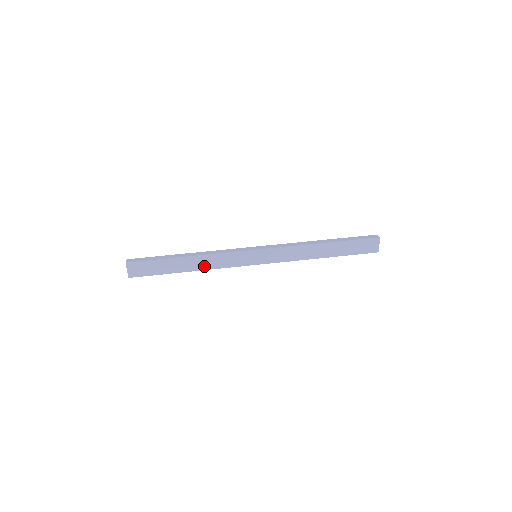
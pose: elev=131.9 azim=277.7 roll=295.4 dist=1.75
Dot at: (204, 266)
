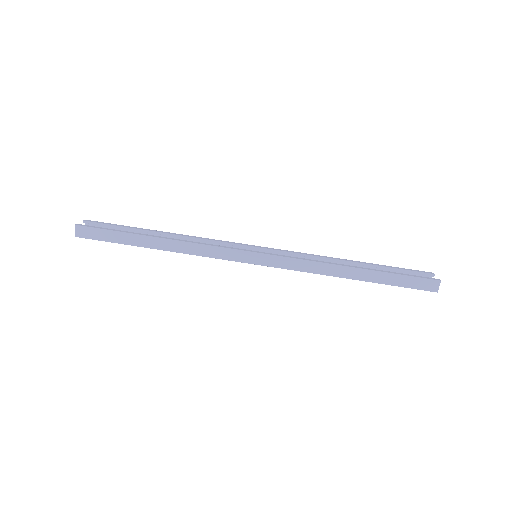
Dot at: occluded
